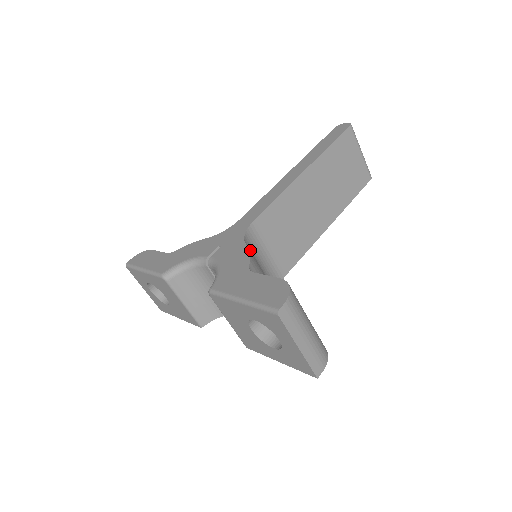
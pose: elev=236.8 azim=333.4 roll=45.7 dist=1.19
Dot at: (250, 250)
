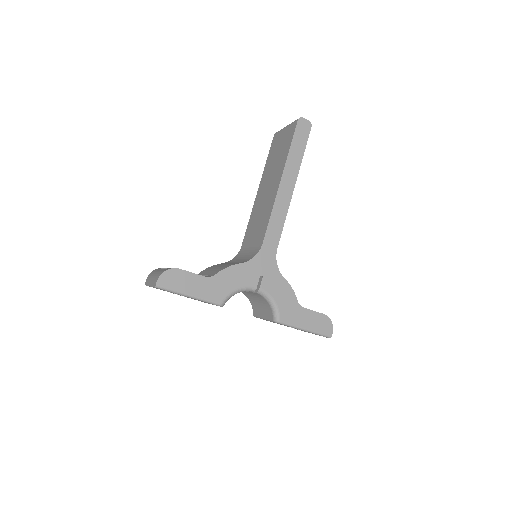
Dot at: occluded
